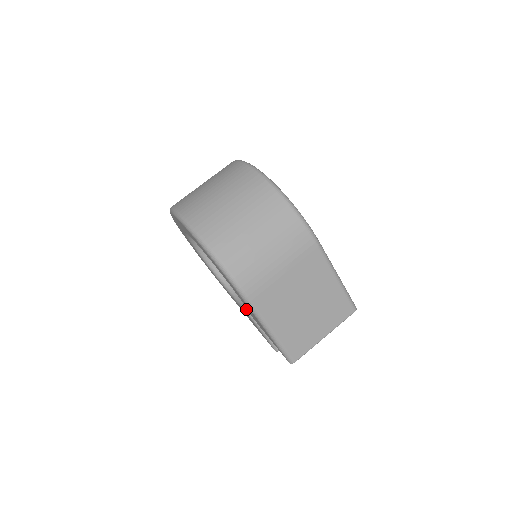
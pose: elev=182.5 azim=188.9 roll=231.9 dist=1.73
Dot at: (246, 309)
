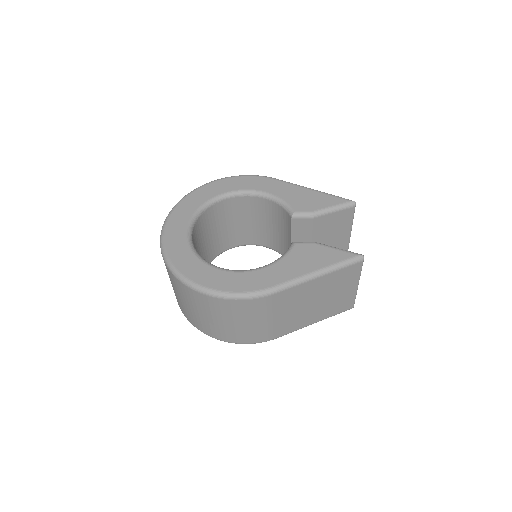
Dot at: occluded
